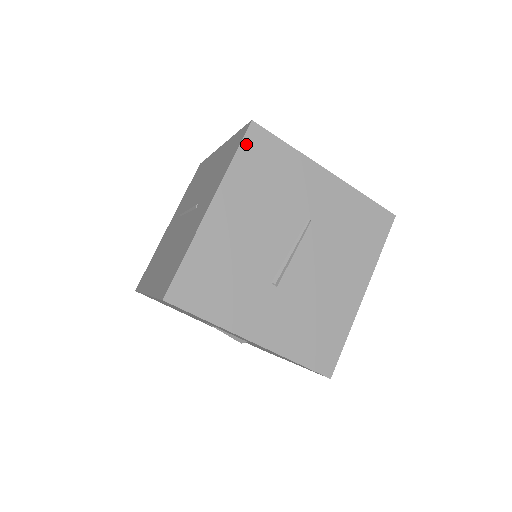
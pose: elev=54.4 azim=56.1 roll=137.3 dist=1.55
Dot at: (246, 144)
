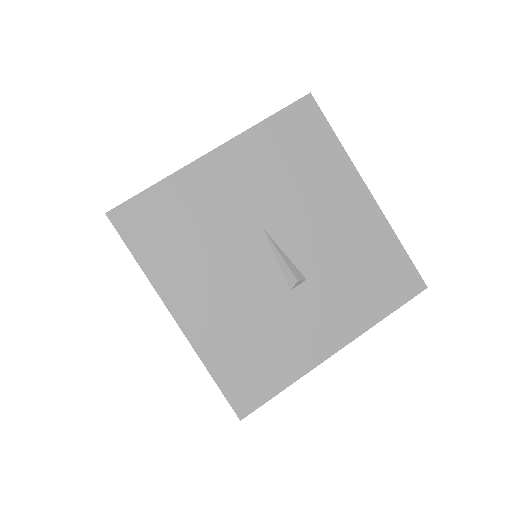
Dot at: occluded
